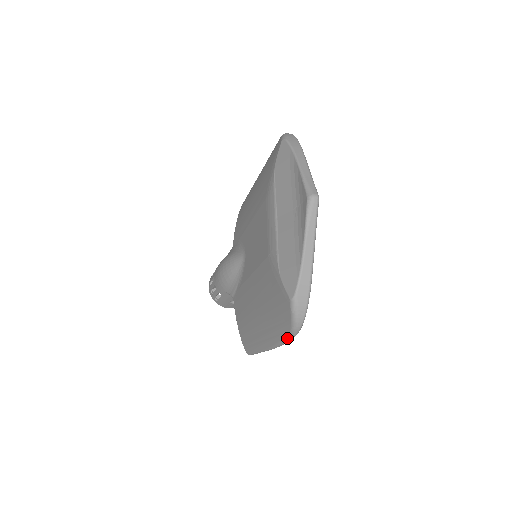
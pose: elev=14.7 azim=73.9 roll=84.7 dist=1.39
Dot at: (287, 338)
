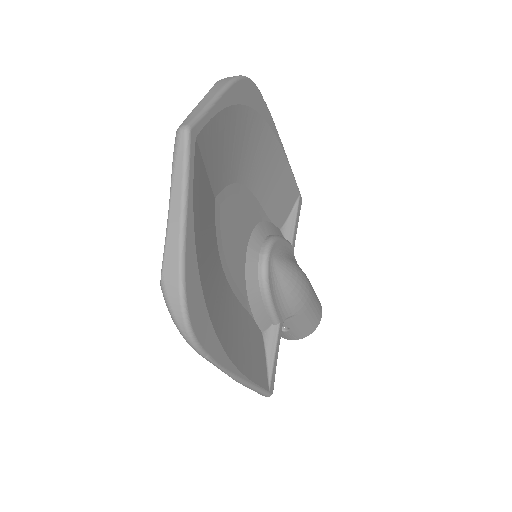
Dot at: (200, 354)
